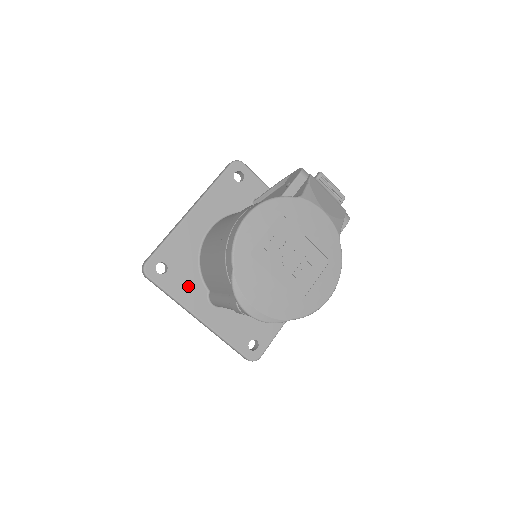
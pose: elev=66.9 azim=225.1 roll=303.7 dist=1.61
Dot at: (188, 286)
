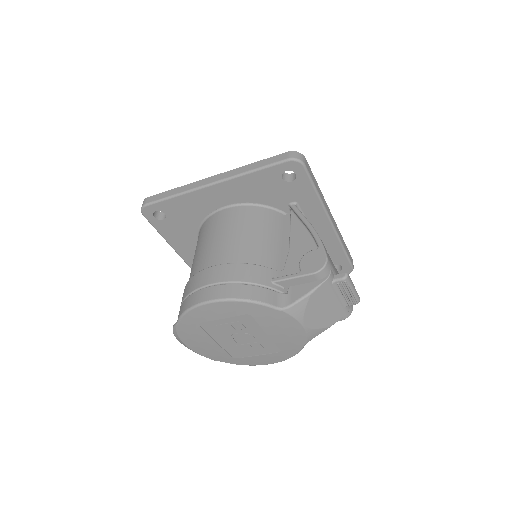
Dot at: (181, 236)
